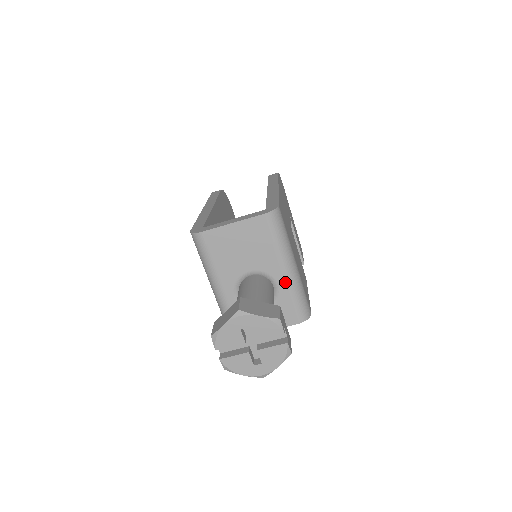
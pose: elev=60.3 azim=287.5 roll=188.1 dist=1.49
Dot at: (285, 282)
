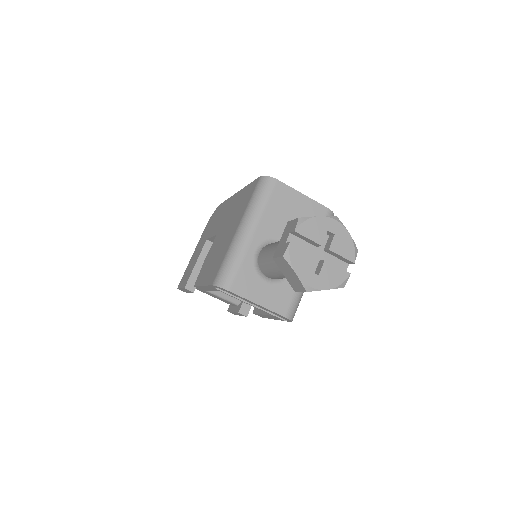
Dot at: occluded
